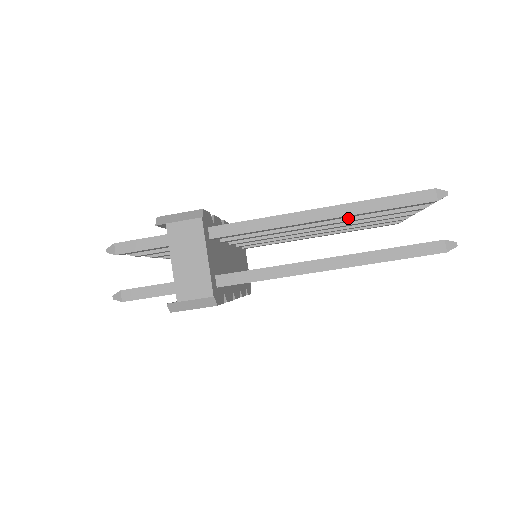
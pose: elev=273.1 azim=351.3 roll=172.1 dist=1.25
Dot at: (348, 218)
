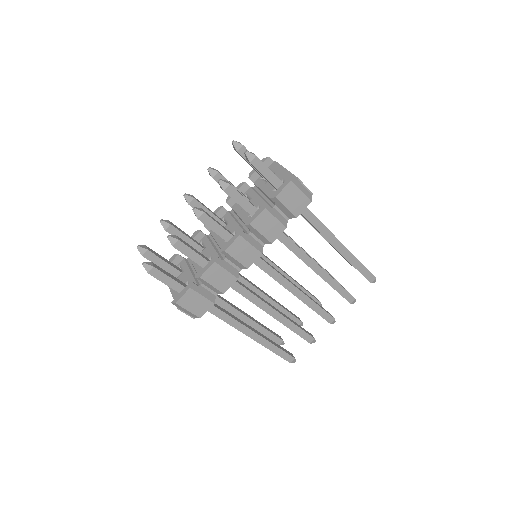
Dot at: (315, 260)
